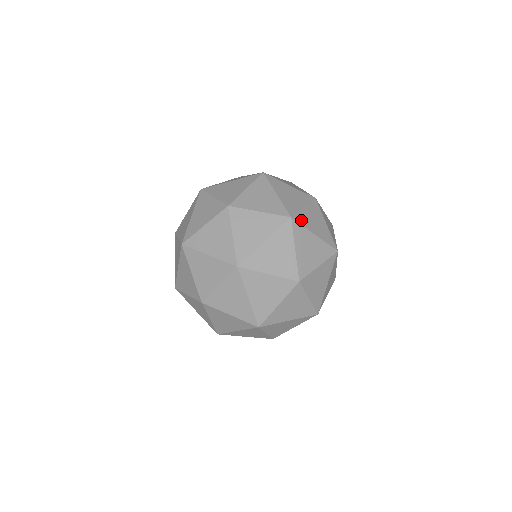
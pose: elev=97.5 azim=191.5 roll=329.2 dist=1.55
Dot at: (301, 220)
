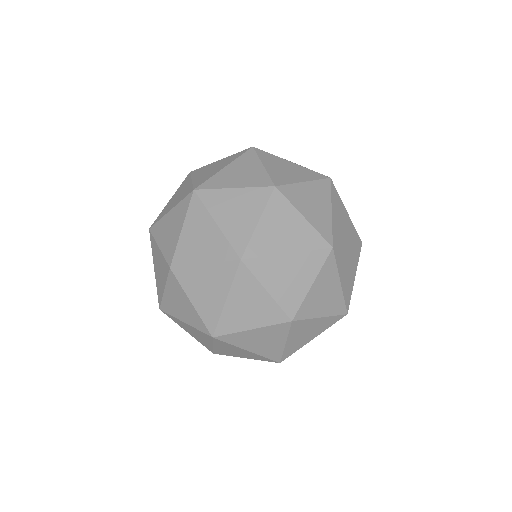
Dot at: occluded
